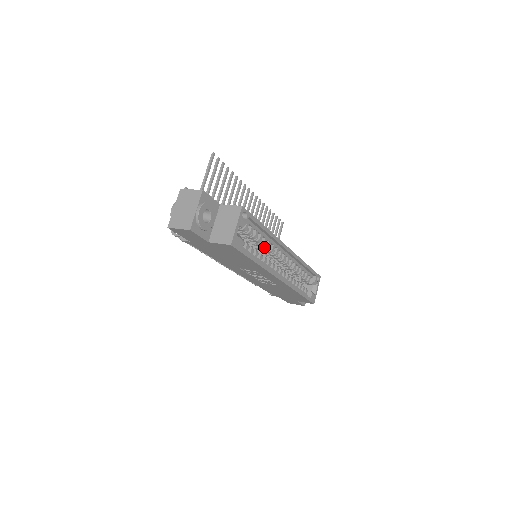
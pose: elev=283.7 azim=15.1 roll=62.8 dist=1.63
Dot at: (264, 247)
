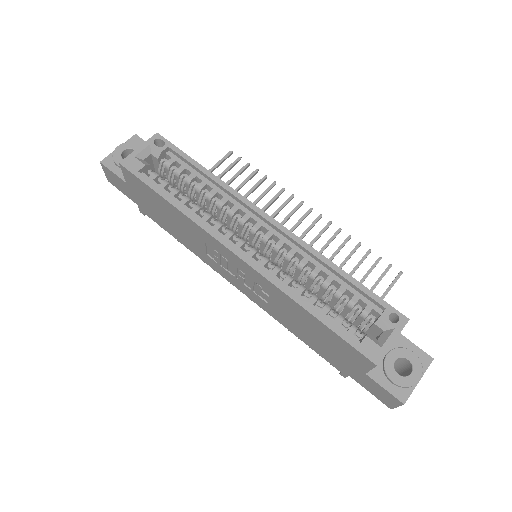
Dot at: (216, 205)
